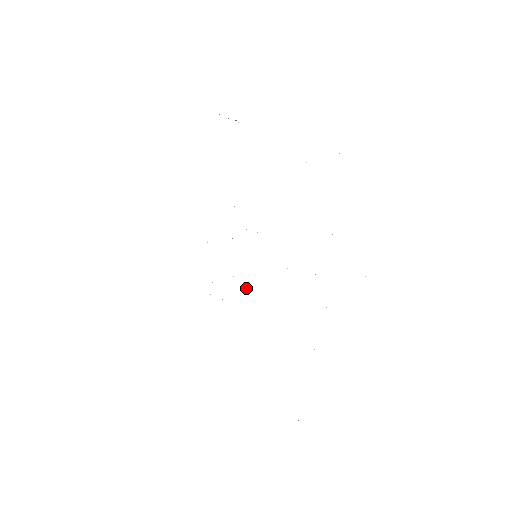
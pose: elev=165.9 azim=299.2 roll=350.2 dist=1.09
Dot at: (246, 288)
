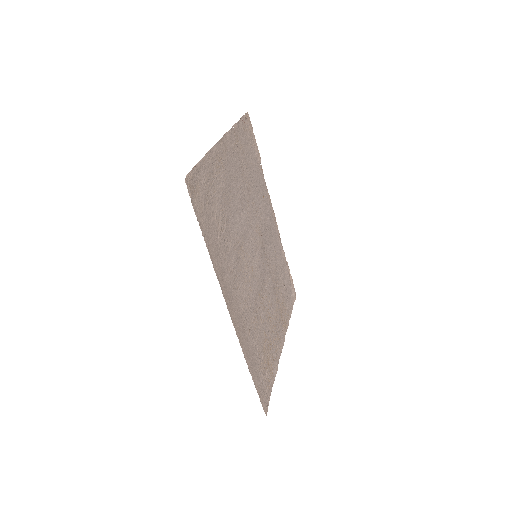
Dot at: (251, 284)
